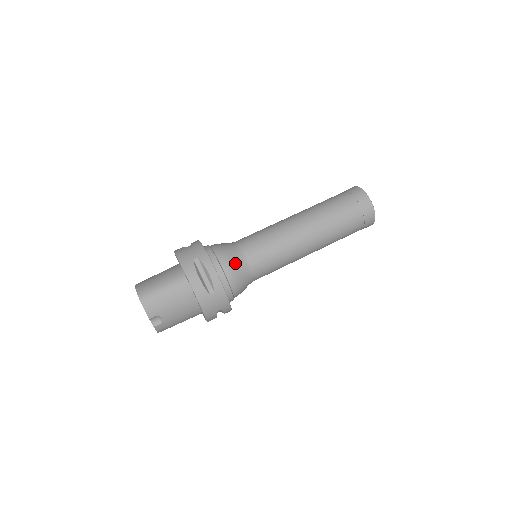
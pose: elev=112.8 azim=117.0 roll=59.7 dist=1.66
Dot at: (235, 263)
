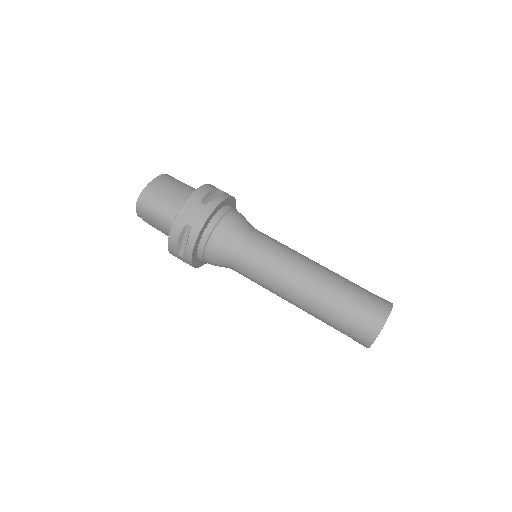
Dot at: (219, 254)
